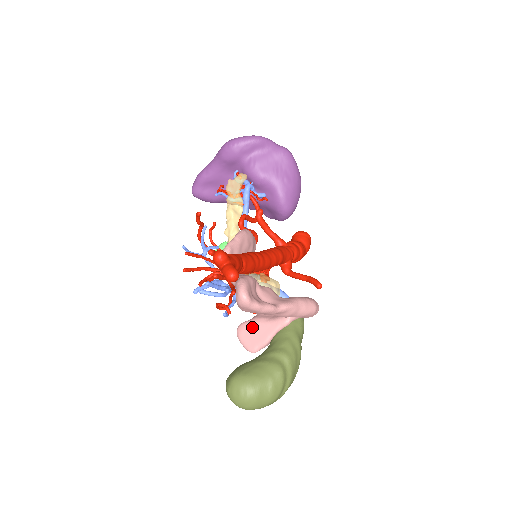
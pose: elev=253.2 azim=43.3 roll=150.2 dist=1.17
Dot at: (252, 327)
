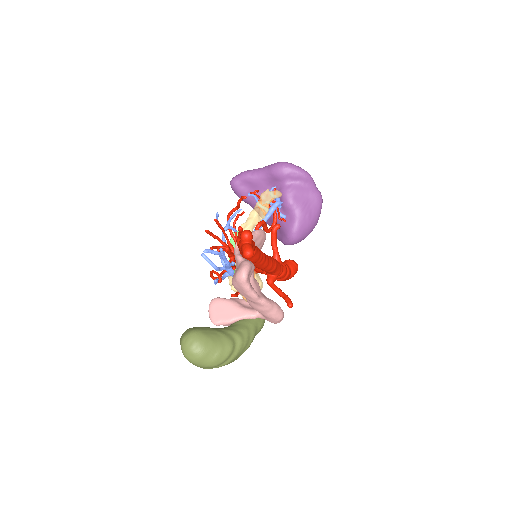
Dot at: (225, 305)
